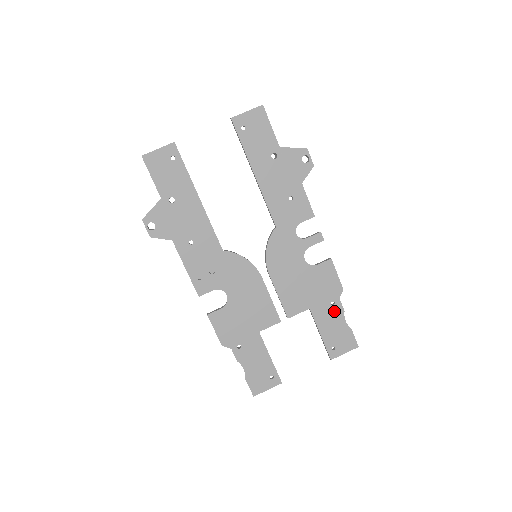
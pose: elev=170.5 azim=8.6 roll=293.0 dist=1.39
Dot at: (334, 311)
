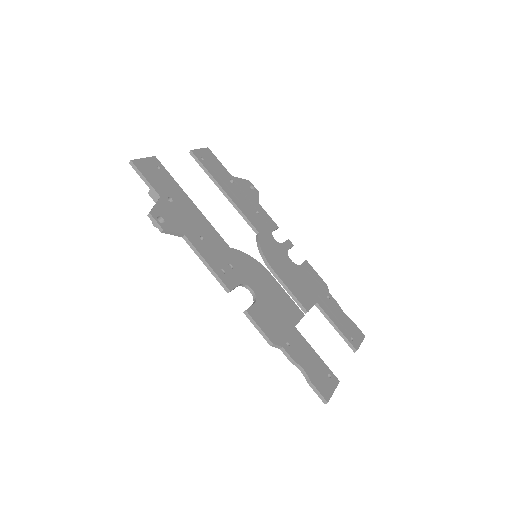
Dot at: (333, 304)
